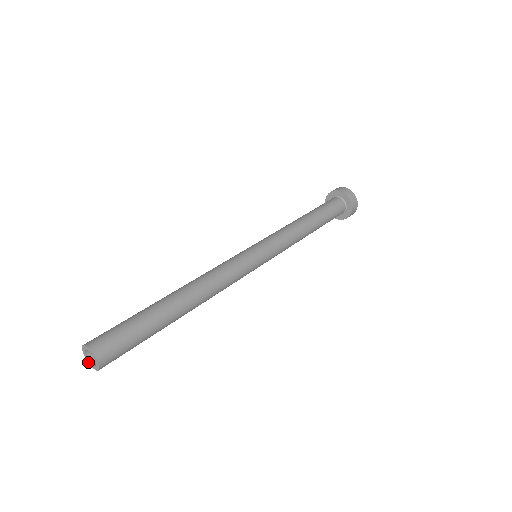
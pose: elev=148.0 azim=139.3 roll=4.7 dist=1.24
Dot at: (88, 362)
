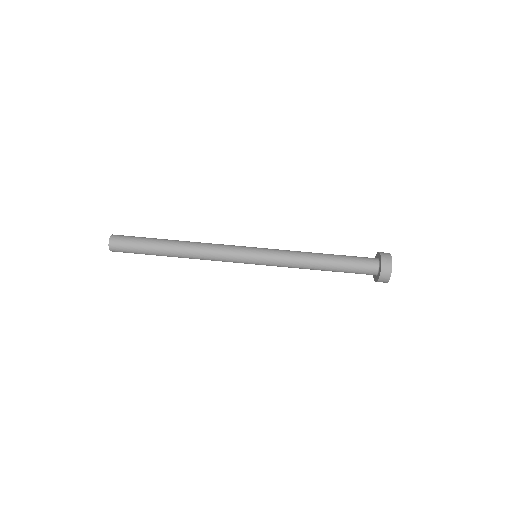
Dot at: occluded
